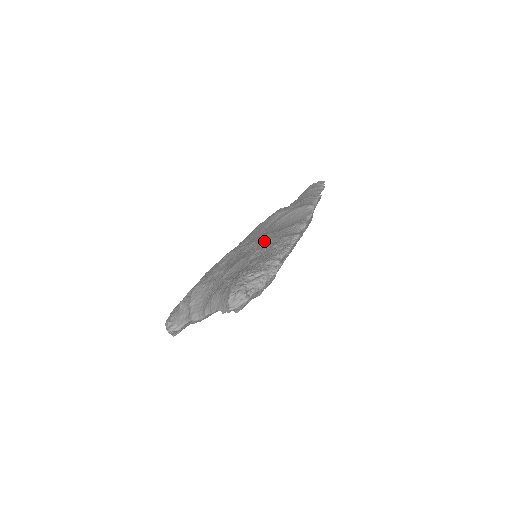
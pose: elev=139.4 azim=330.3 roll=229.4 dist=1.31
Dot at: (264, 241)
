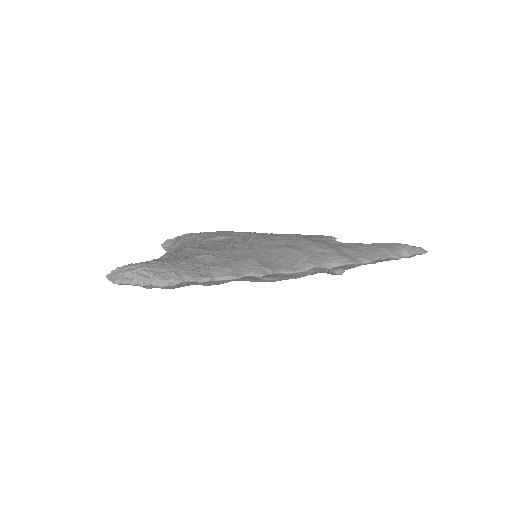
Dot at: (234, 253)
